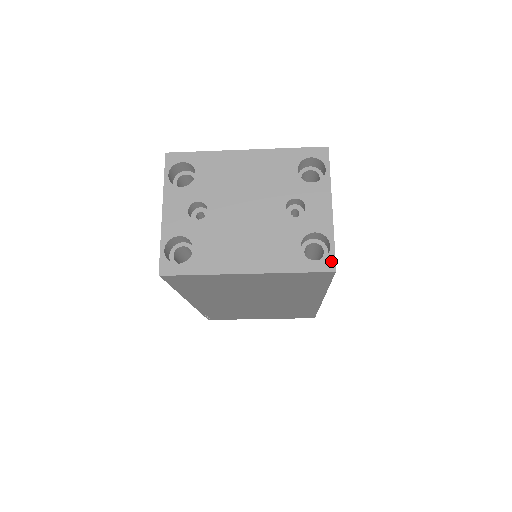
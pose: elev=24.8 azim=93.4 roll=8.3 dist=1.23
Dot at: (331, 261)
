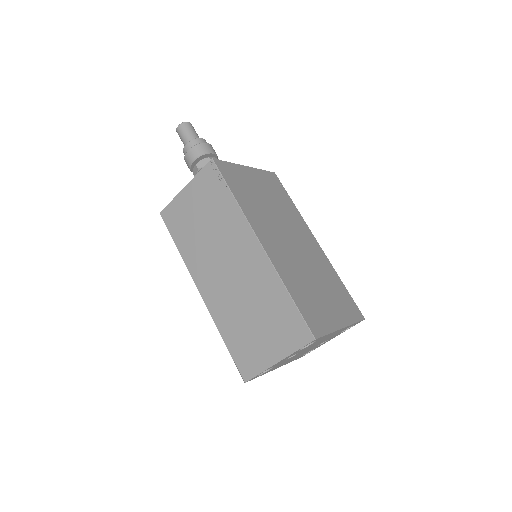
Dot at: occluded
